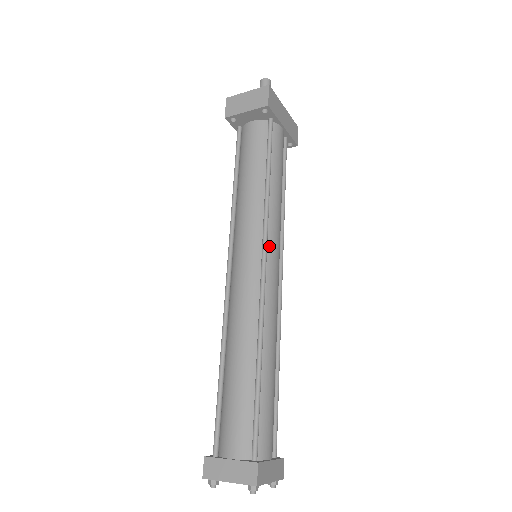
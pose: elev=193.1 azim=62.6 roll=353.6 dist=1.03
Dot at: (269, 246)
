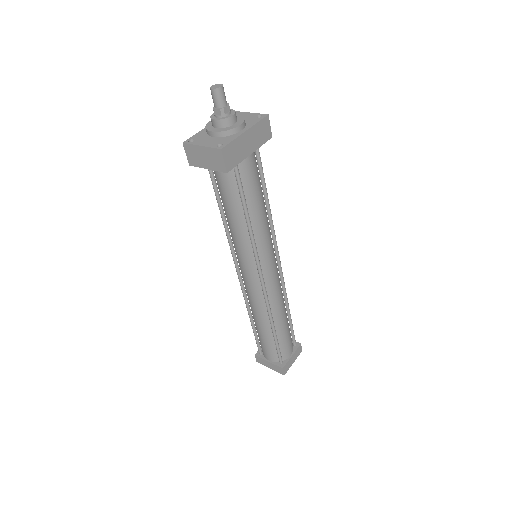
Dot at: (263, 264)
